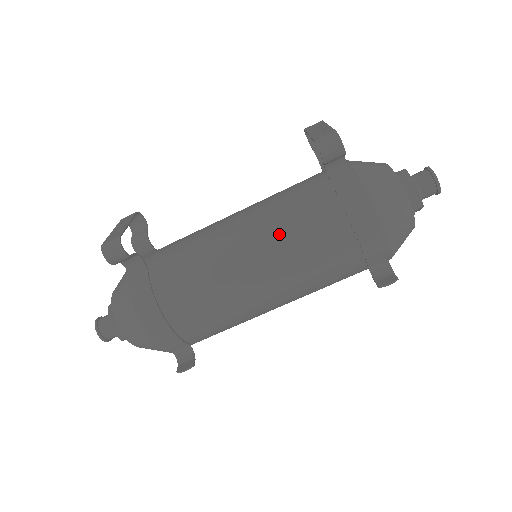
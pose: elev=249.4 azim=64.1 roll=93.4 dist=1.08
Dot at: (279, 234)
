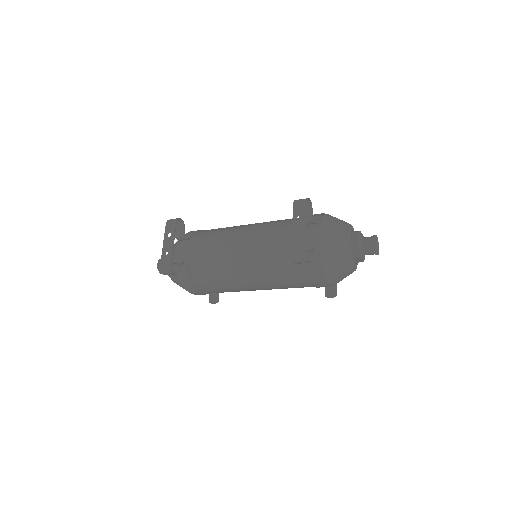
Dot at: (267, 275)
